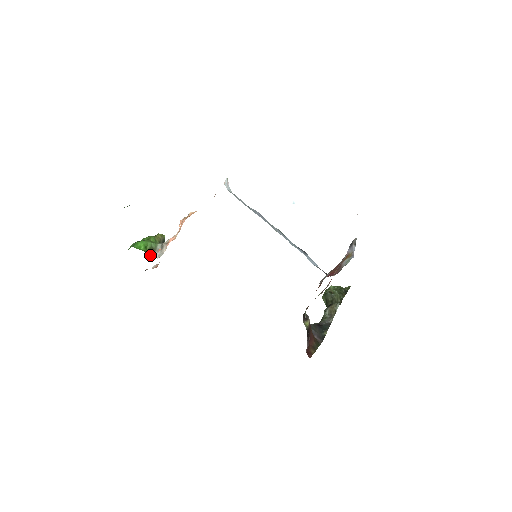
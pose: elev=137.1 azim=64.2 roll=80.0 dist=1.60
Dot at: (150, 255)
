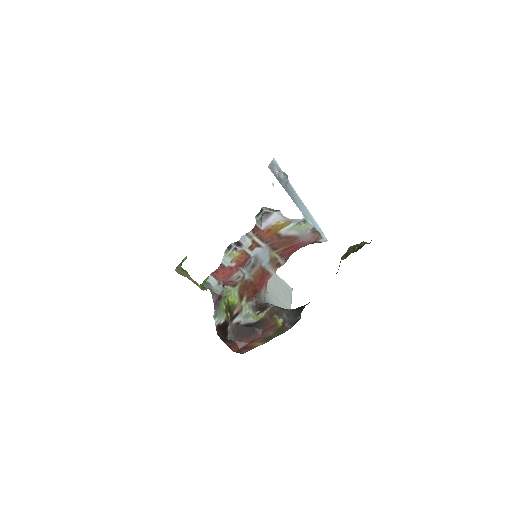
Dot at: occluded
